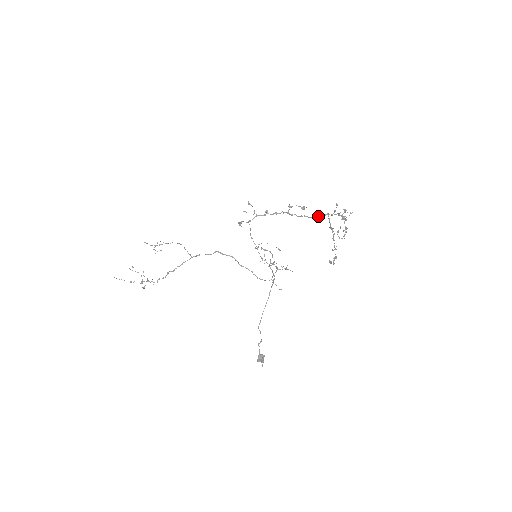
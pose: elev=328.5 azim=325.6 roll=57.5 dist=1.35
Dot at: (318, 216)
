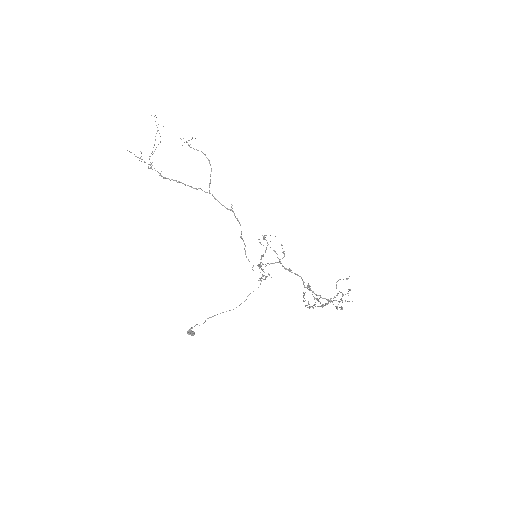
Dot at: (322, 298)
